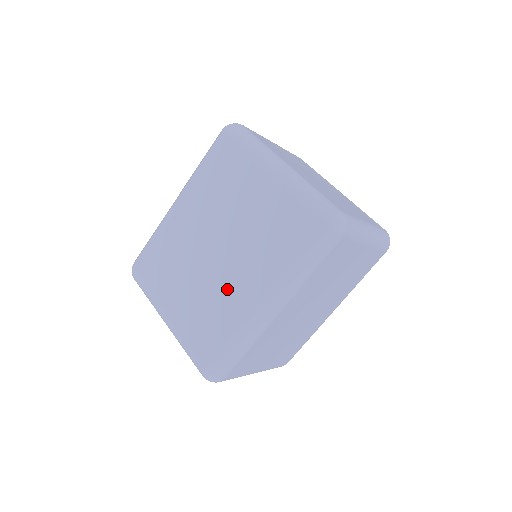
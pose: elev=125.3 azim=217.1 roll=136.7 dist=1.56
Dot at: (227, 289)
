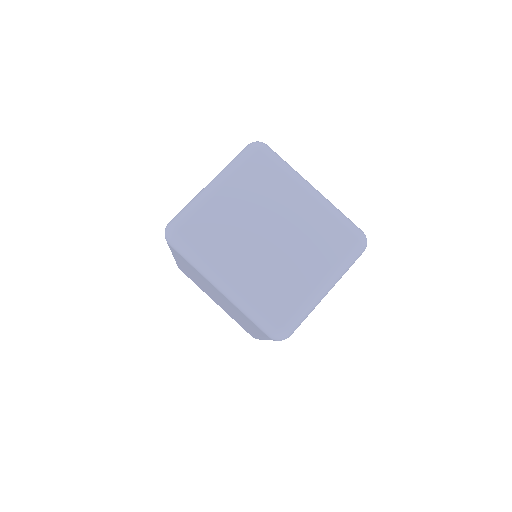
Dot at: (238, 319)
